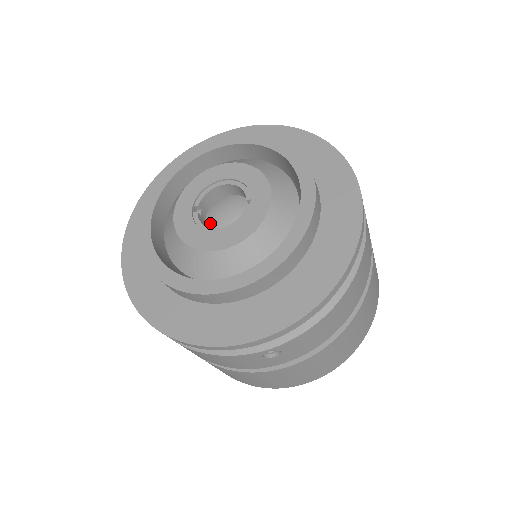
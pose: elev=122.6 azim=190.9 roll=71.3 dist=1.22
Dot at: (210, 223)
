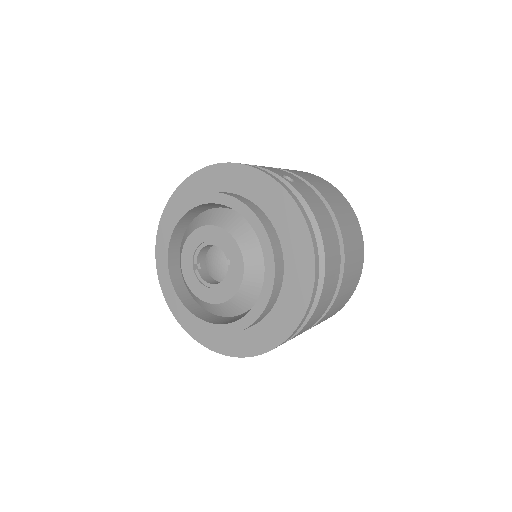
Dot at: (210, 271)
